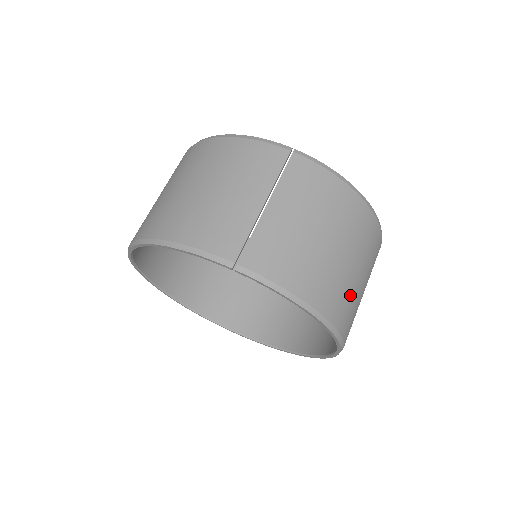
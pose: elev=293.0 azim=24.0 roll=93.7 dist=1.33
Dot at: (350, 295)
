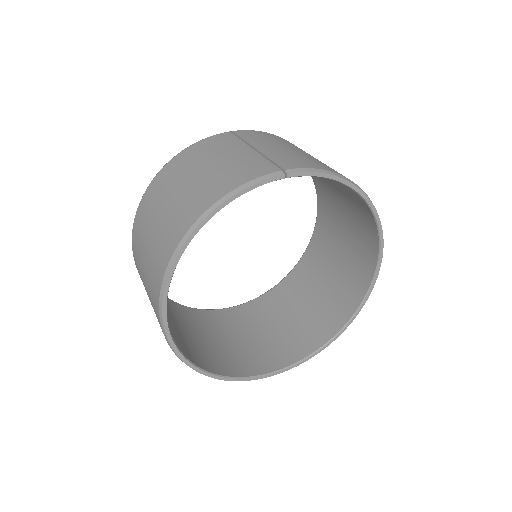
Dot at: occluded
